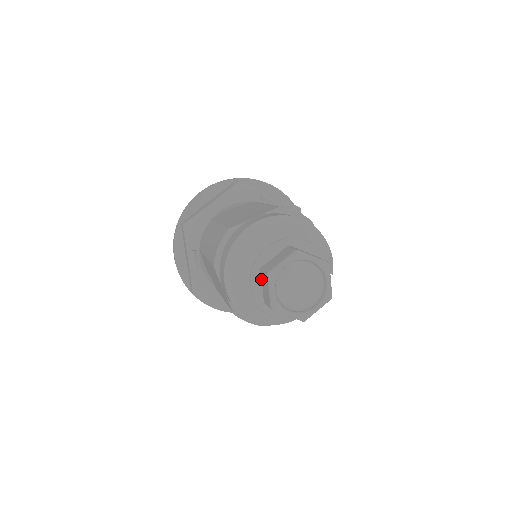
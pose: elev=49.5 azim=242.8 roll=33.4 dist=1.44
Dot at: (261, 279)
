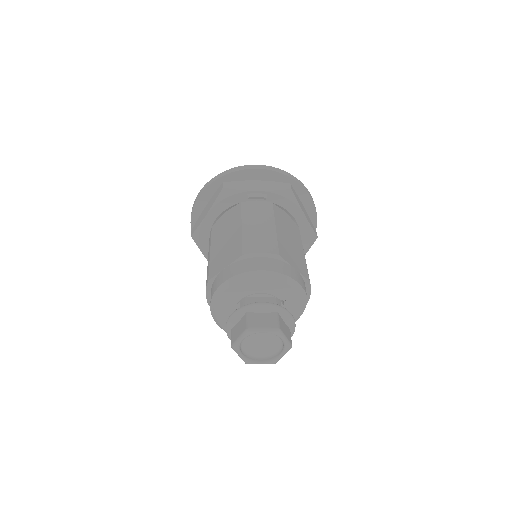
Dot at: occluded
